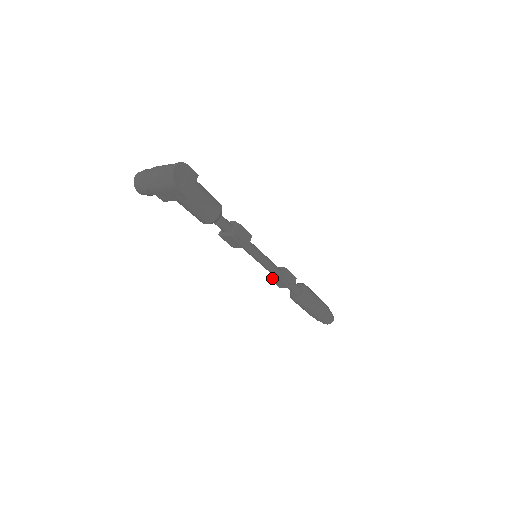
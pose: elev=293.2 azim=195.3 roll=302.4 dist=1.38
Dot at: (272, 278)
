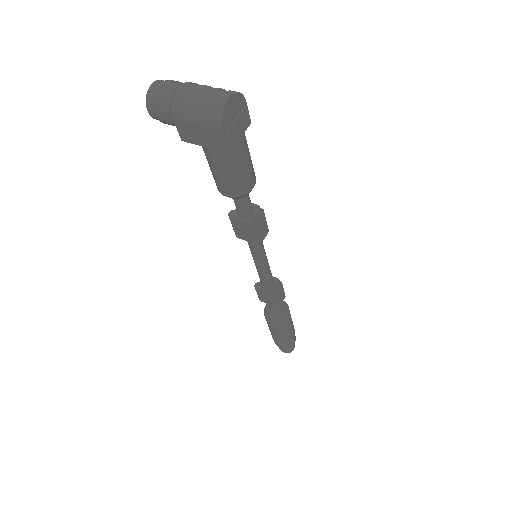
Dot at: (259, 287)
